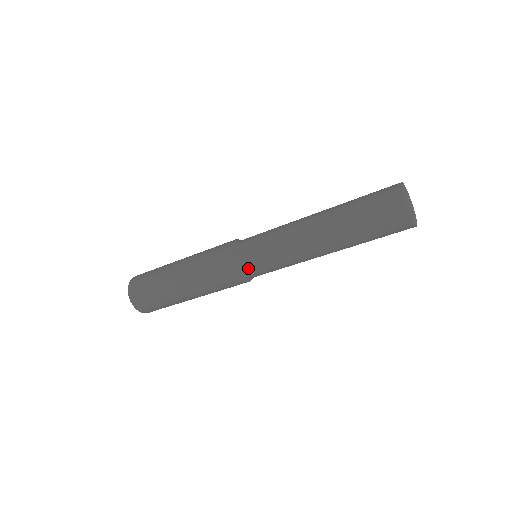
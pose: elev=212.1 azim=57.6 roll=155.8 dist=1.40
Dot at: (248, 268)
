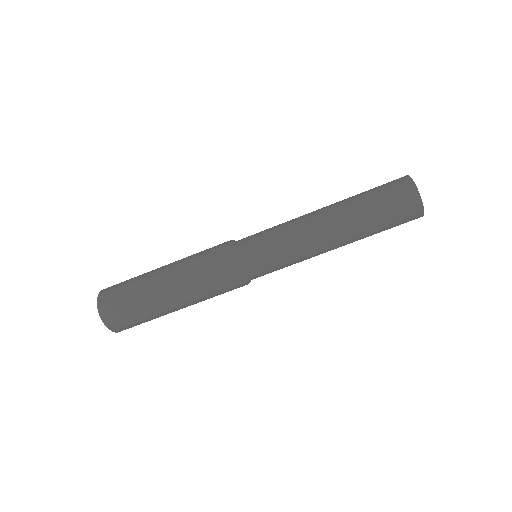
Dot at: (245, 244)
